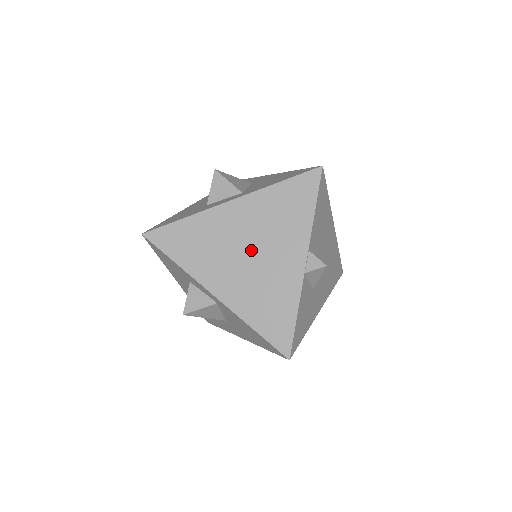
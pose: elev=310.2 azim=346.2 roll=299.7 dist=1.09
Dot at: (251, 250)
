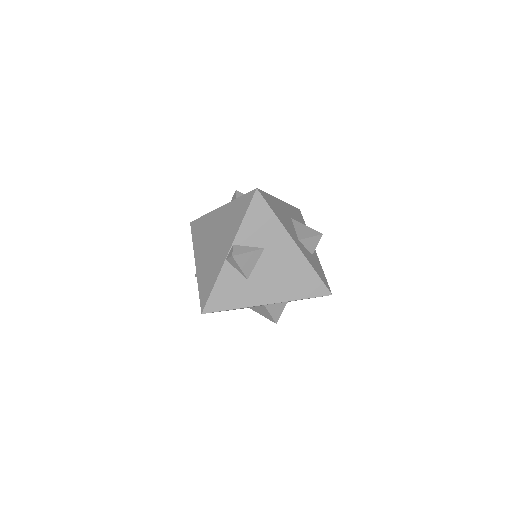
Dot at: (215, 239)
